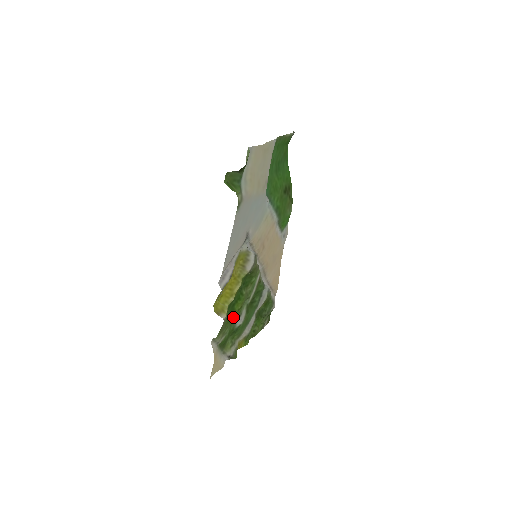
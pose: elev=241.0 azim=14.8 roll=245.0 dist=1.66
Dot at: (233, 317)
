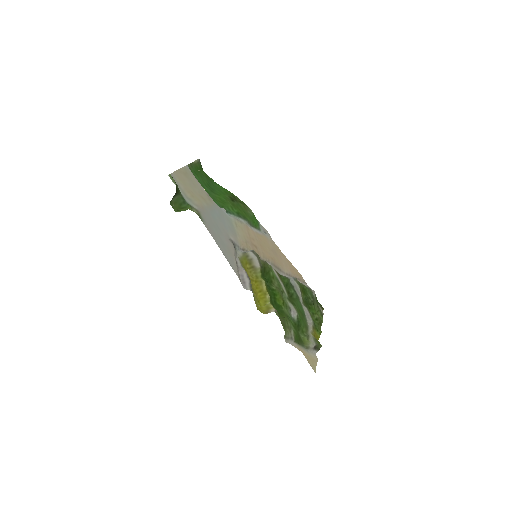
Dot at: (284, 312)
